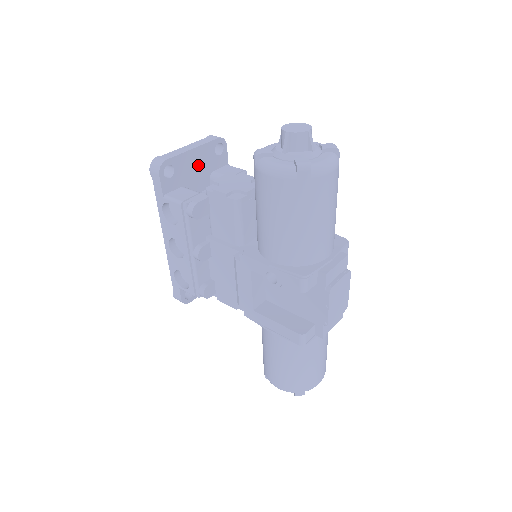
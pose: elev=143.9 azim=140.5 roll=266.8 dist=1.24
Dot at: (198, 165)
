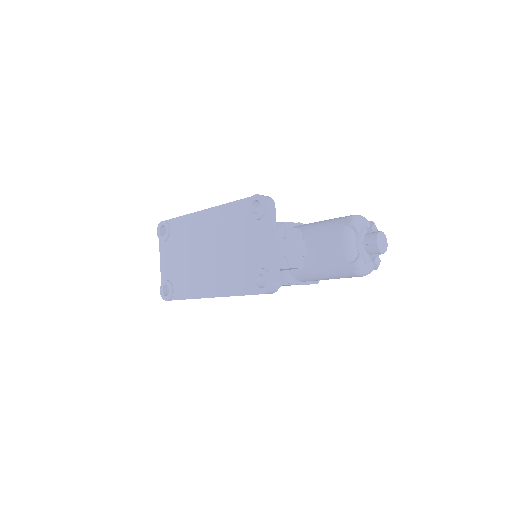
Dot at: occluded
